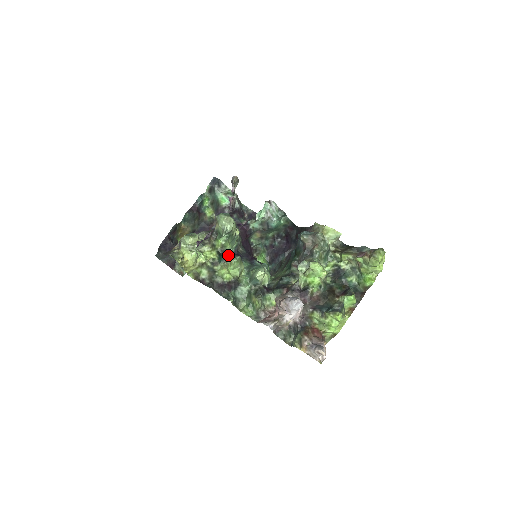
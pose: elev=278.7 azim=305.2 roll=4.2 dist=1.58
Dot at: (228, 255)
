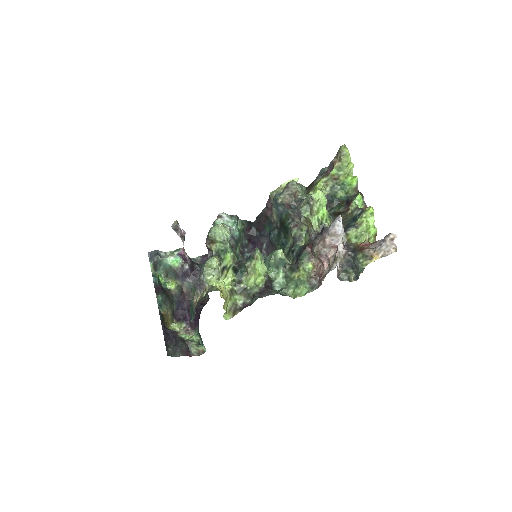
Dot at: (244, 261)
